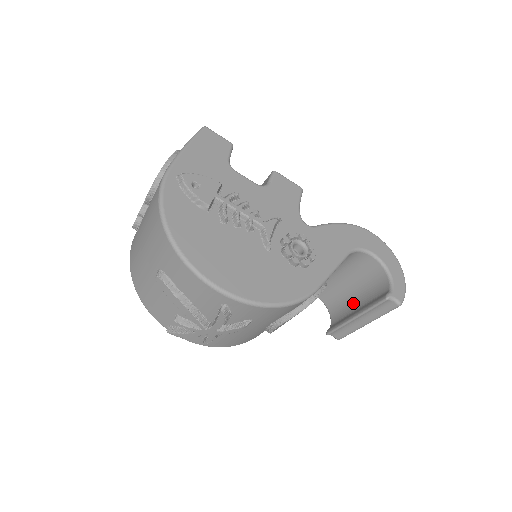
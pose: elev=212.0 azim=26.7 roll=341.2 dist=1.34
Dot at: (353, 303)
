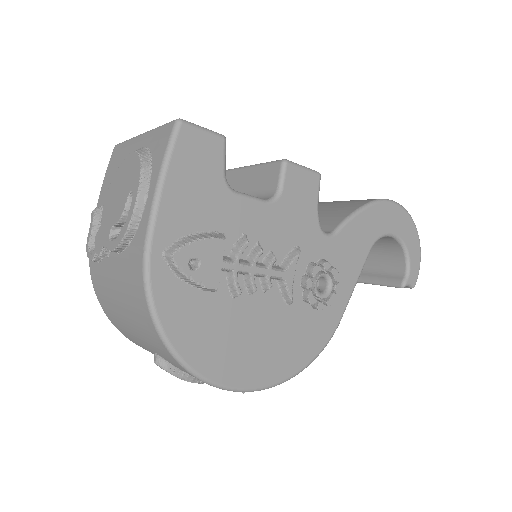
Dot at: occluded
